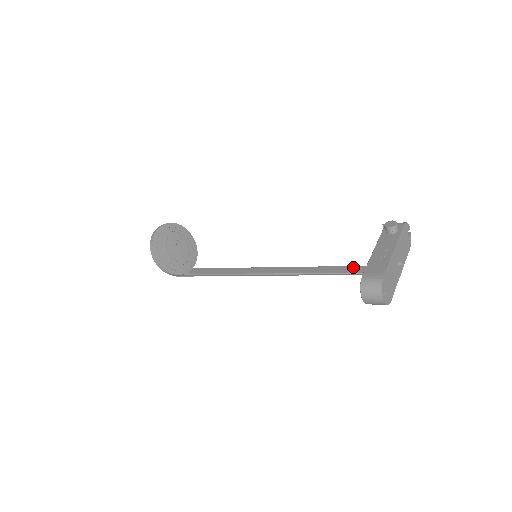
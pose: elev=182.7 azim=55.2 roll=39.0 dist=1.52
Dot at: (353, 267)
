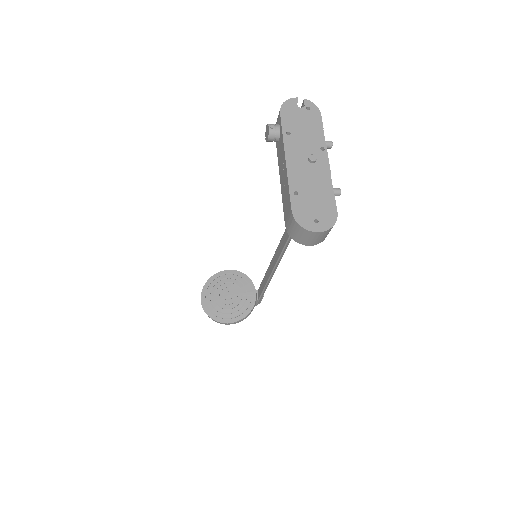
Dot at: occluded
